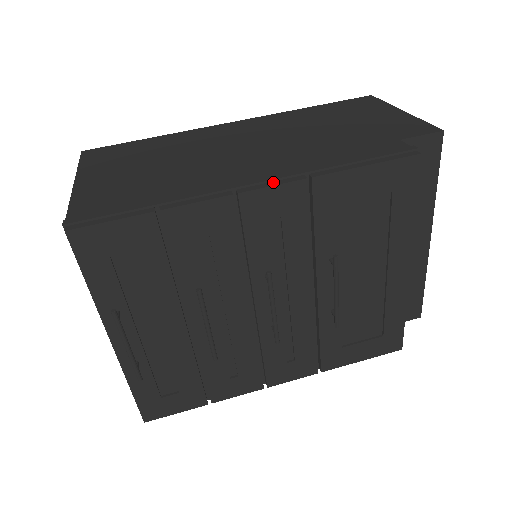
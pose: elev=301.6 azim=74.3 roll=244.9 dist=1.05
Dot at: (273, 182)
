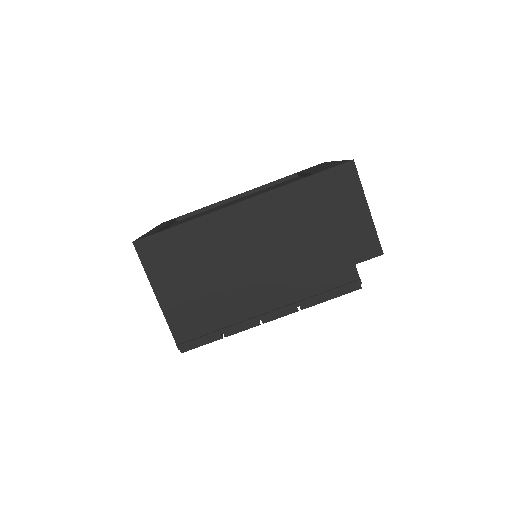
Dot at: (281, 314)
